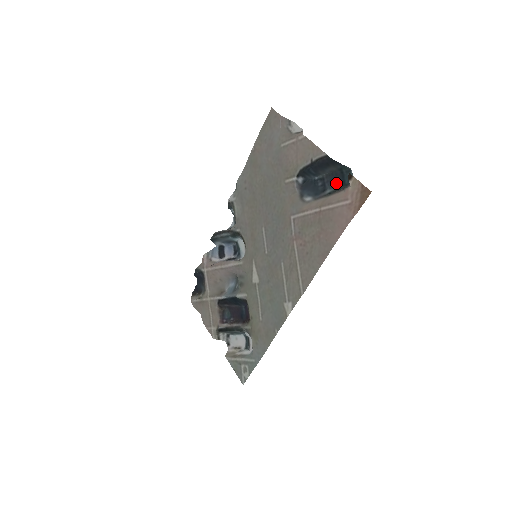
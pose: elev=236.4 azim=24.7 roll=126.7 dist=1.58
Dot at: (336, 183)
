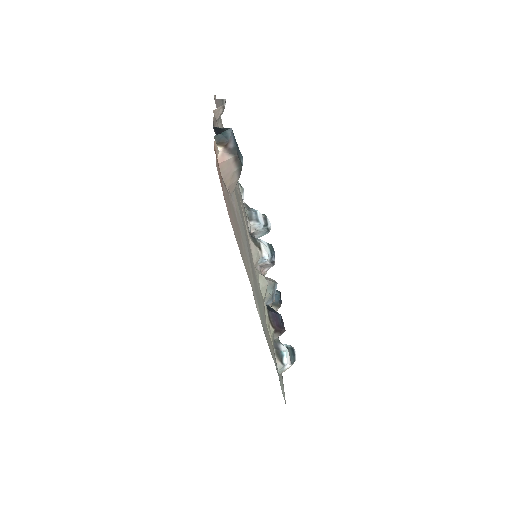
Dot at: (239, 150)
